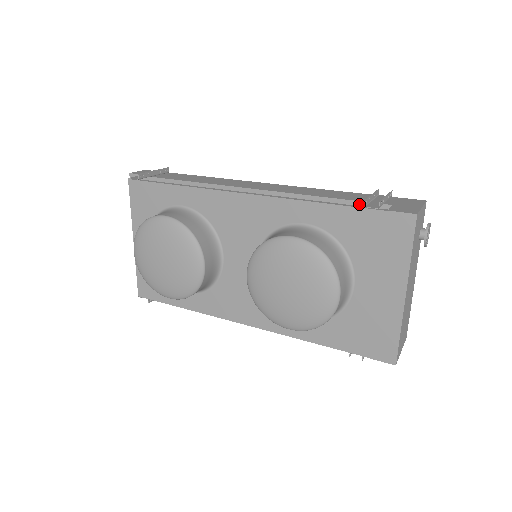
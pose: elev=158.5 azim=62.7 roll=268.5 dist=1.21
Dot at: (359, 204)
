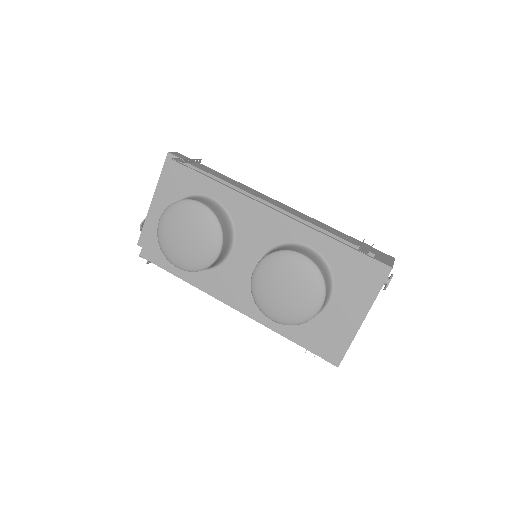
Dot at: (352, 246)
